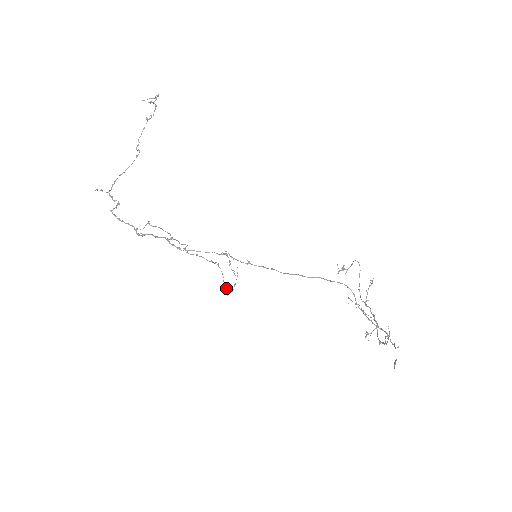
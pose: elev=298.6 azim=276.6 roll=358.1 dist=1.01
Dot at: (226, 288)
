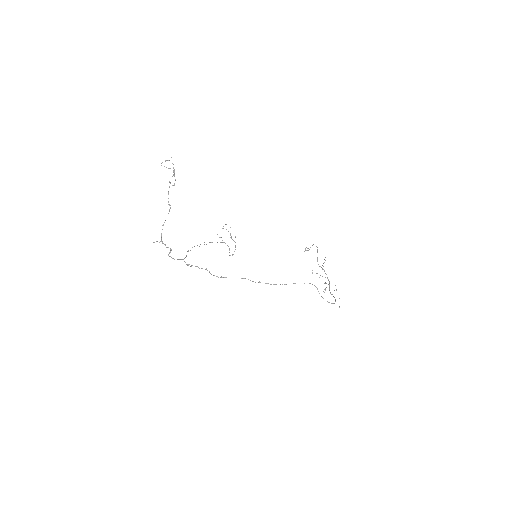
Dot at: occluded
